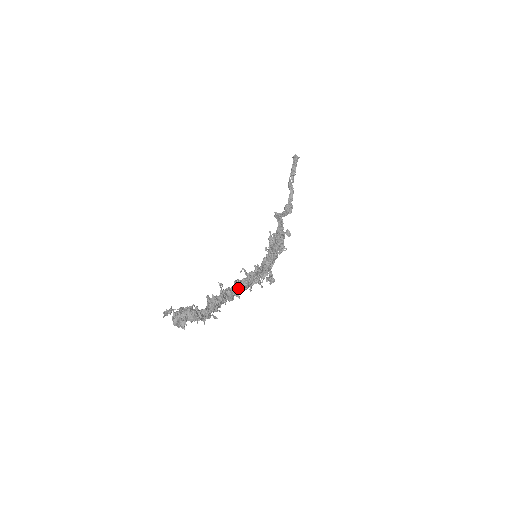
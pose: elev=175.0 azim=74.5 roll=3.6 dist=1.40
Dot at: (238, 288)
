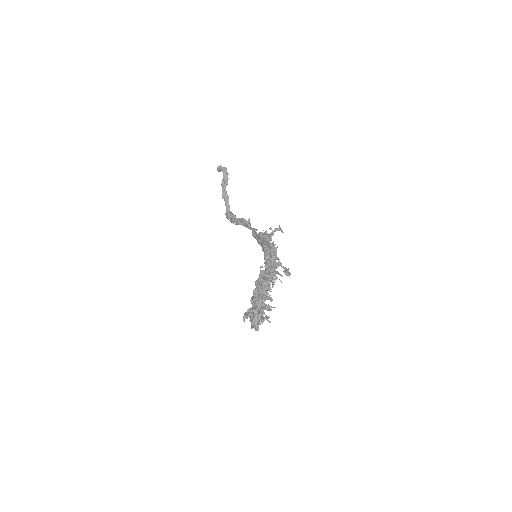
Dot at: (266, 286)
